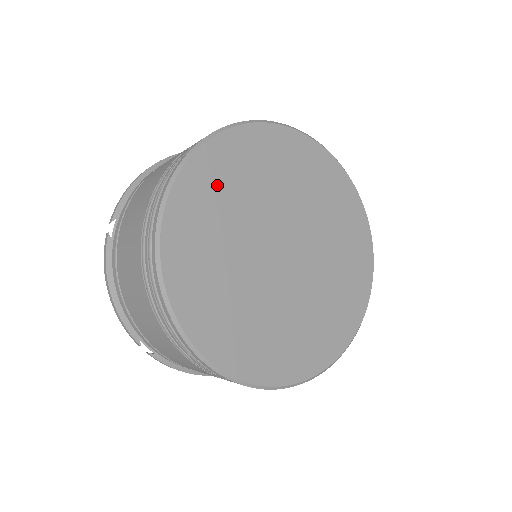
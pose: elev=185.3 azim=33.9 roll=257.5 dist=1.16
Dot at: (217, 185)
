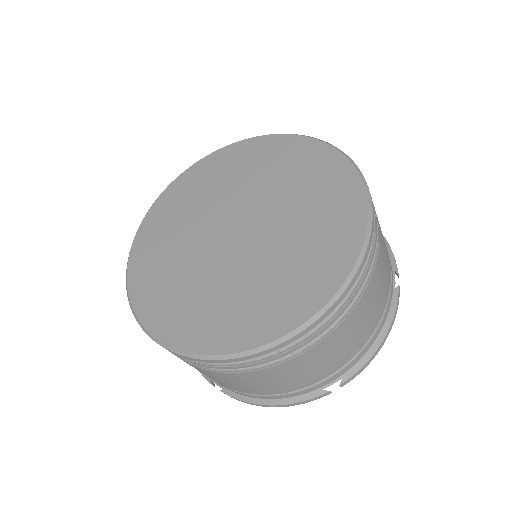
Dot at: (172, 212)
